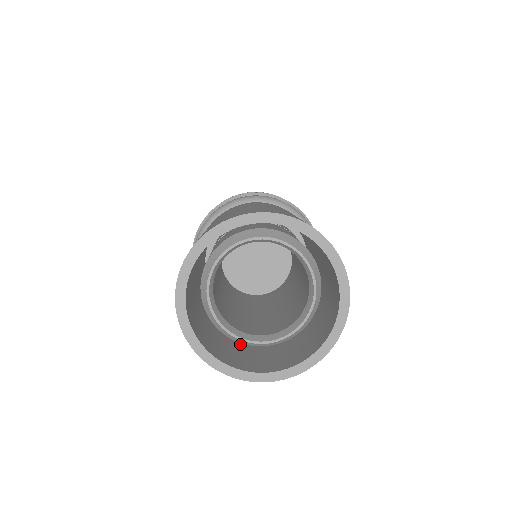
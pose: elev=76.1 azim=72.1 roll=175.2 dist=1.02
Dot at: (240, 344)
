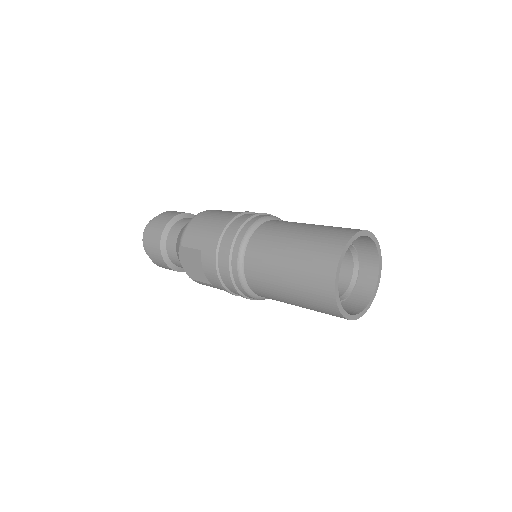
Dot at: occluded
